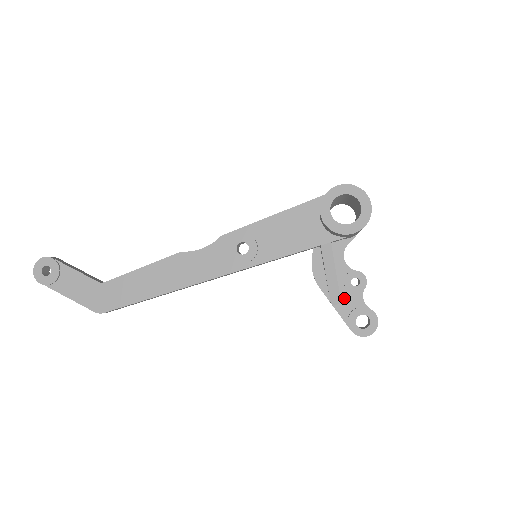
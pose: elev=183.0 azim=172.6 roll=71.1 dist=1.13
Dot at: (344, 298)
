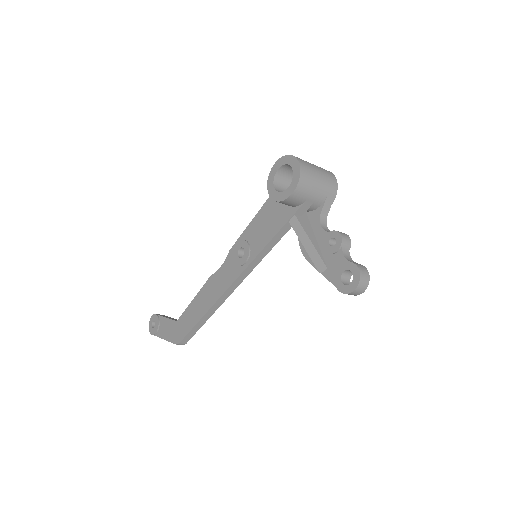
Dot at: (328, 262)
